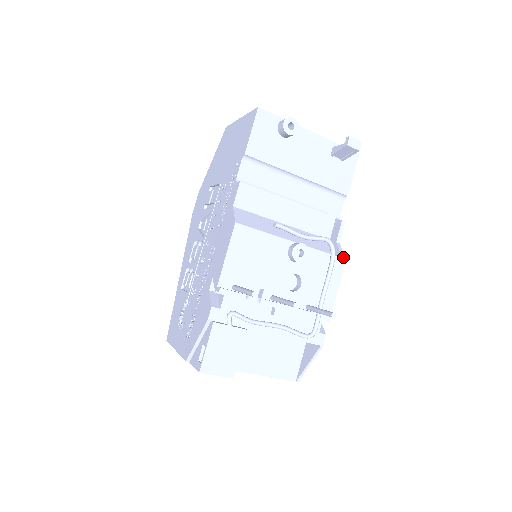
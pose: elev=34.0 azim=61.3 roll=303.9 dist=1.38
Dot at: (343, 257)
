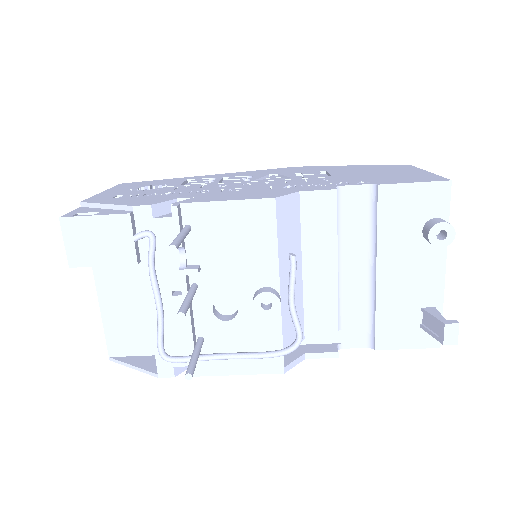
Dot at: (286, 368)
